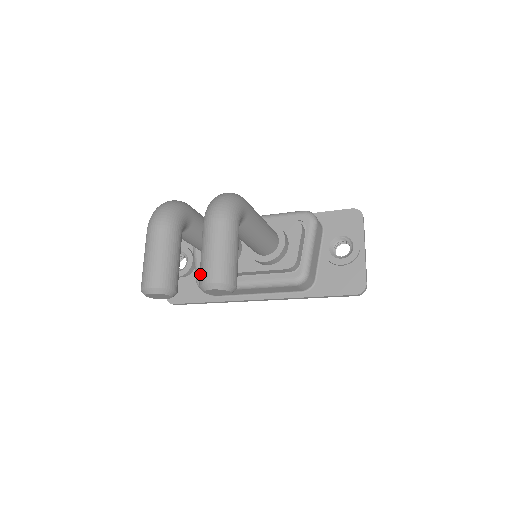
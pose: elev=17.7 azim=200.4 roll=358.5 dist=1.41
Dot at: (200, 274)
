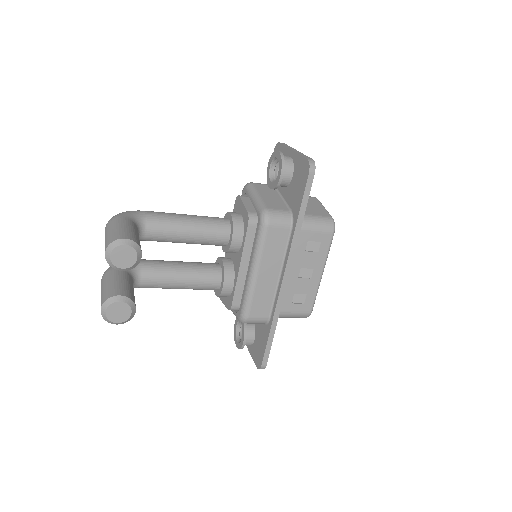
Dot at: occluded
